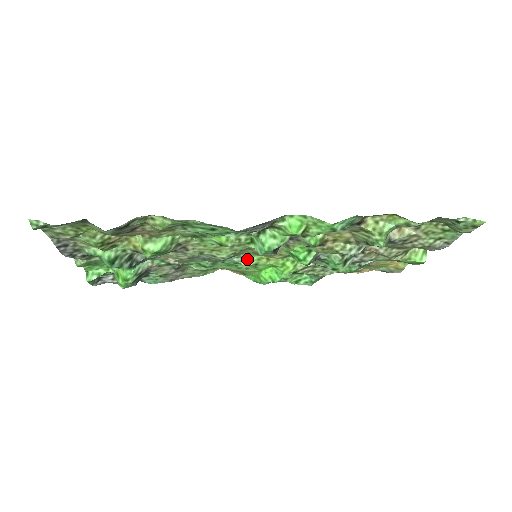
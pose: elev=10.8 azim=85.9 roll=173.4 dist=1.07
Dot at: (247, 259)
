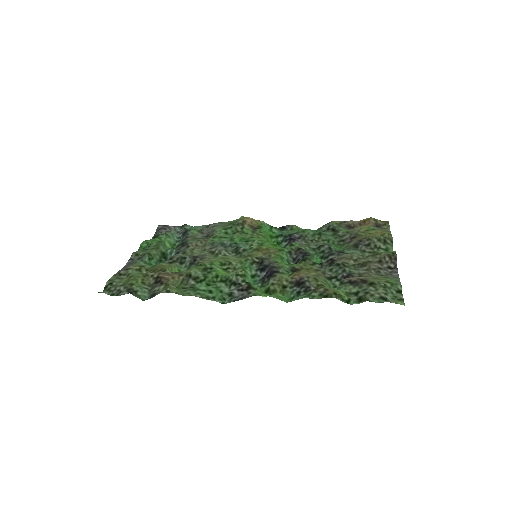
Dot at: occluded
